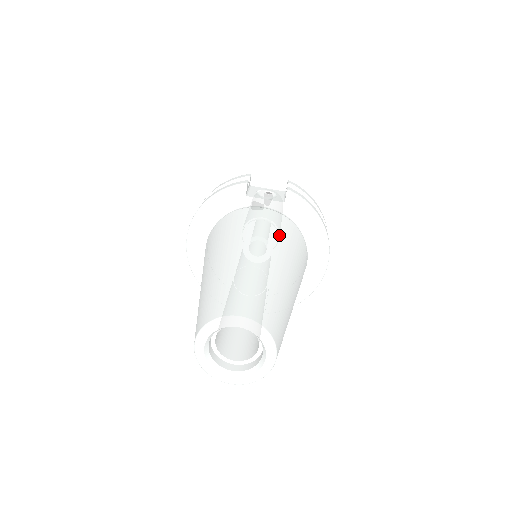
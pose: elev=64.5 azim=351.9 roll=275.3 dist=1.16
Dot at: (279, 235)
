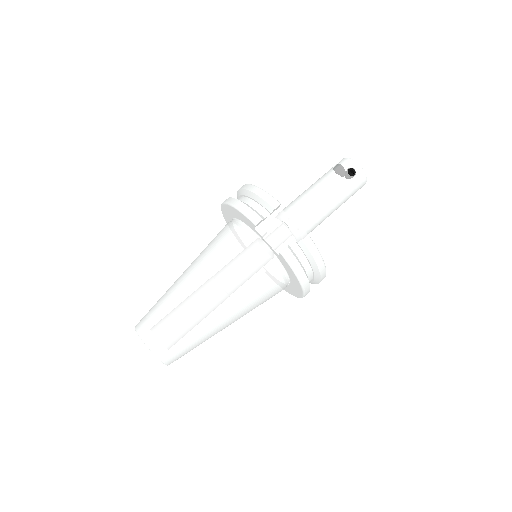
Dot at: (244, 284)
